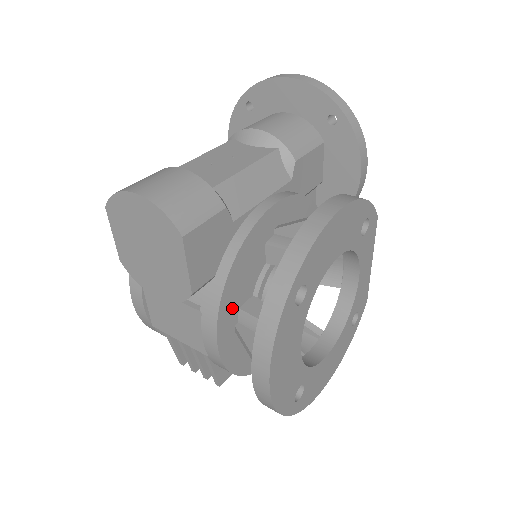
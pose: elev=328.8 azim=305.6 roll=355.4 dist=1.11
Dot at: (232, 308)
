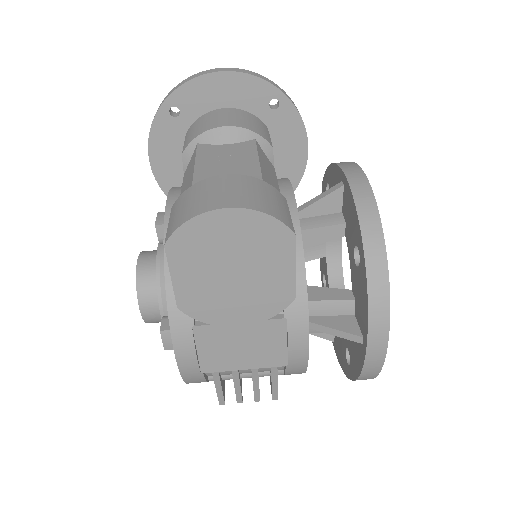
Dot at: occluded
